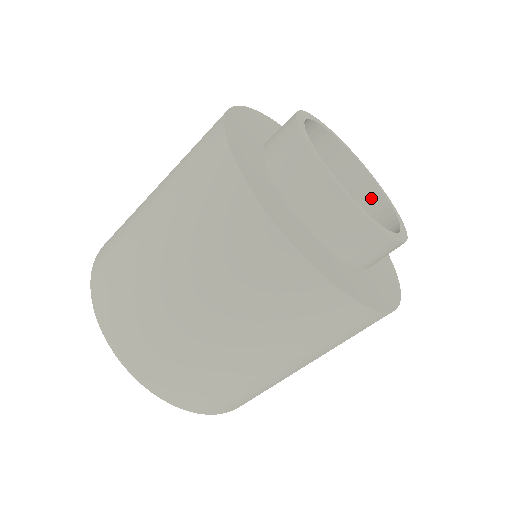
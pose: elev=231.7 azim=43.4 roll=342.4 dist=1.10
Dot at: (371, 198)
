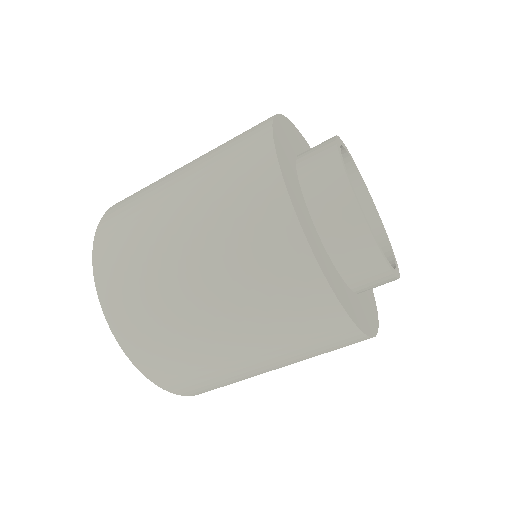
Dot at: (360, 203)
